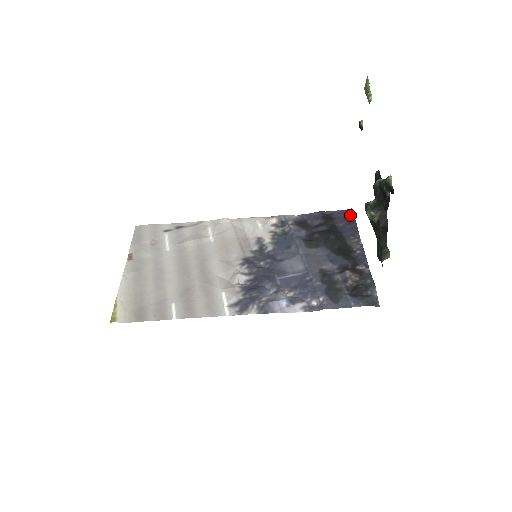
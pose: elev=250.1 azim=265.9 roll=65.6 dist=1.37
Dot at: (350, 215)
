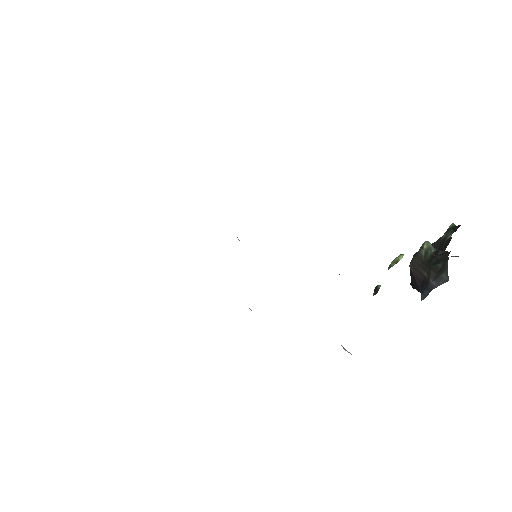
Dot at: occluded
